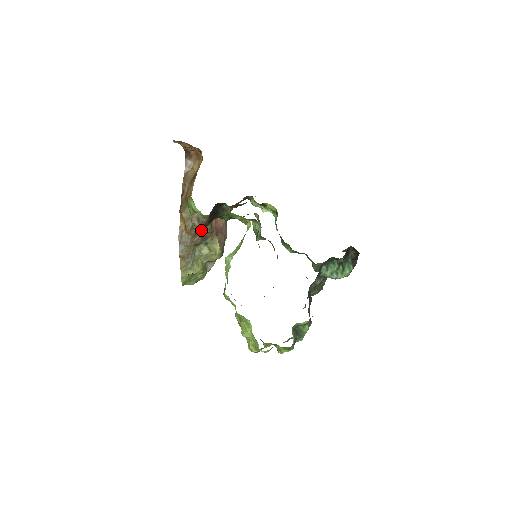
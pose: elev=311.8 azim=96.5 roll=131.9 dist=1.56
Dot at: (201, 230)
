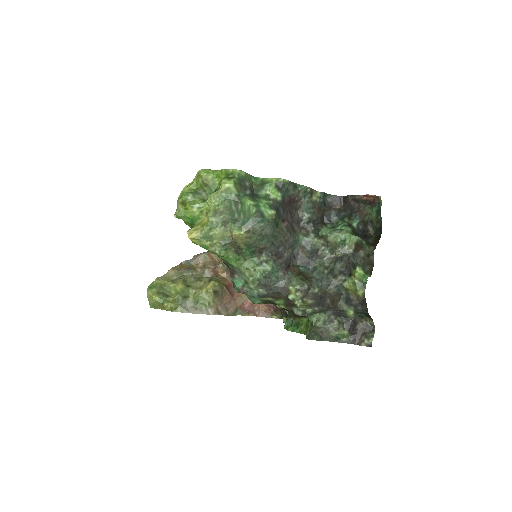
Dot at: occluded
